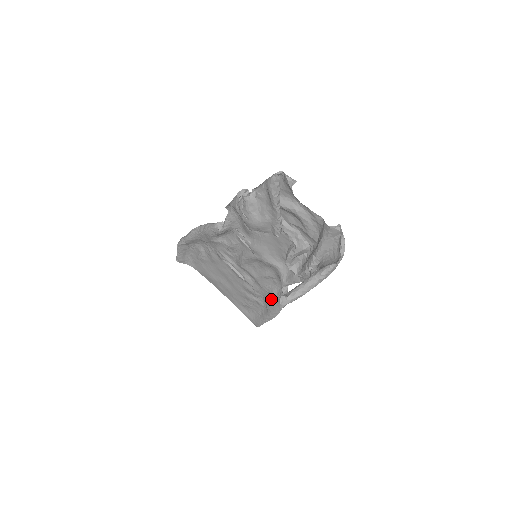
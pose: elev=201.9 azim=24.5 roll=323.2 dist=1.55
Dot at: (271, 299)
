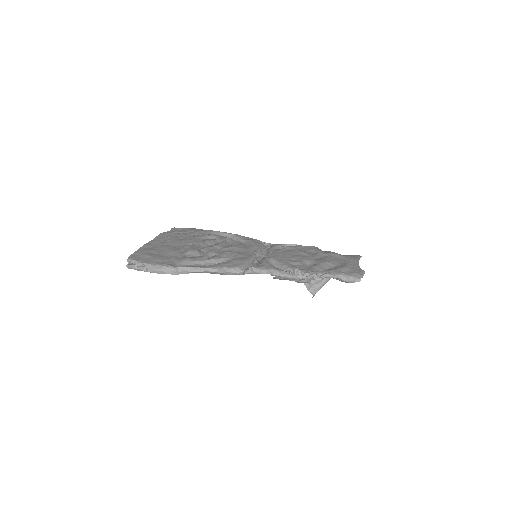
Dot at: occluded
